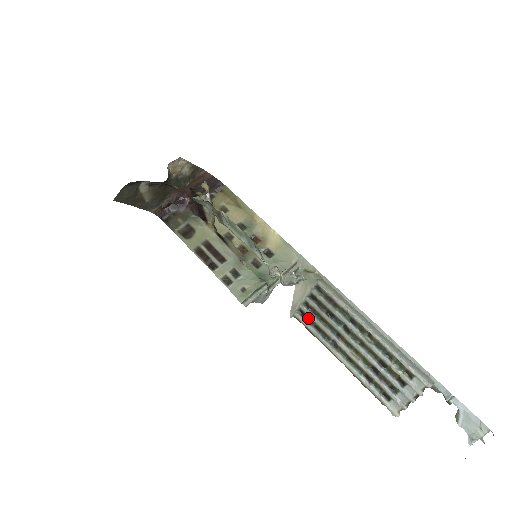
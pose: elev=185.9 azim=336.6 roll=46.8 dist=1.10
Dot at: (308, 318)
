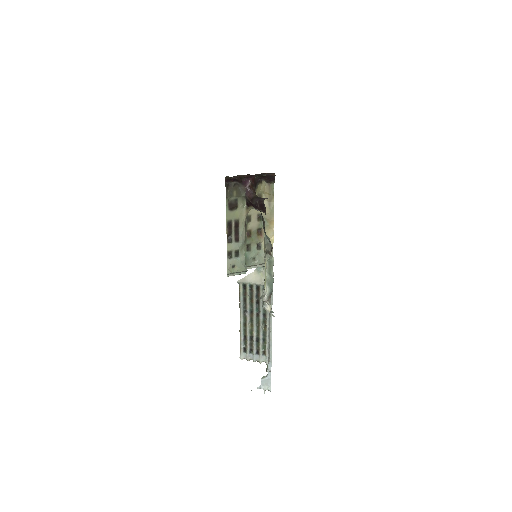
Dot at: (245, 291)
